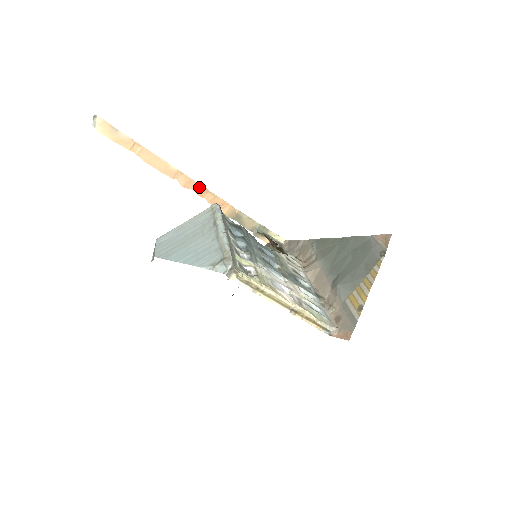
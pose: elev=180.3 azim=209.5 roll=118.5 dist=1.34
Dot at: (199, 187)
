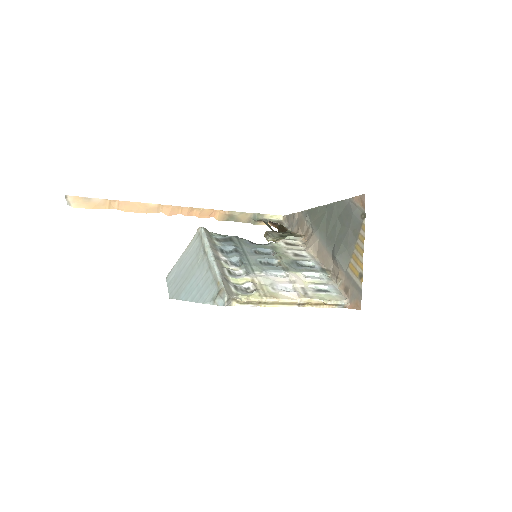
Dot at: (184, 209)
